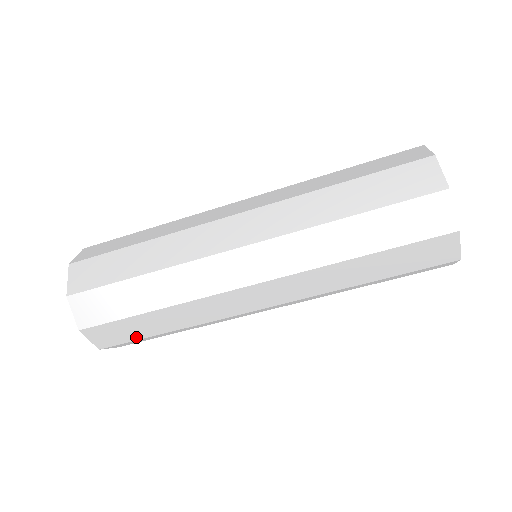
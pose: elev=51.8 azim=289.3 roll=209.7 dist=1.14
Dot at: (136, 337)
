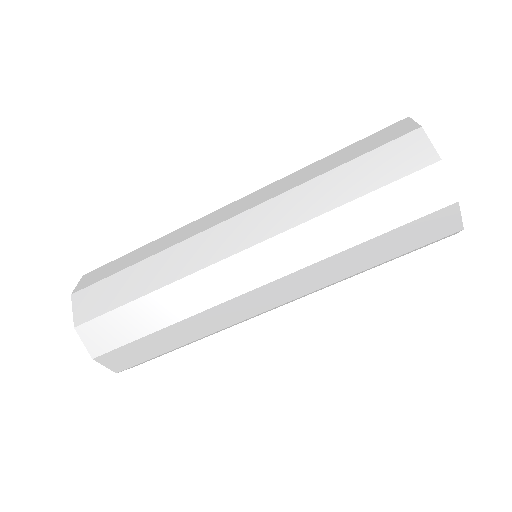
Dot at: occluded
